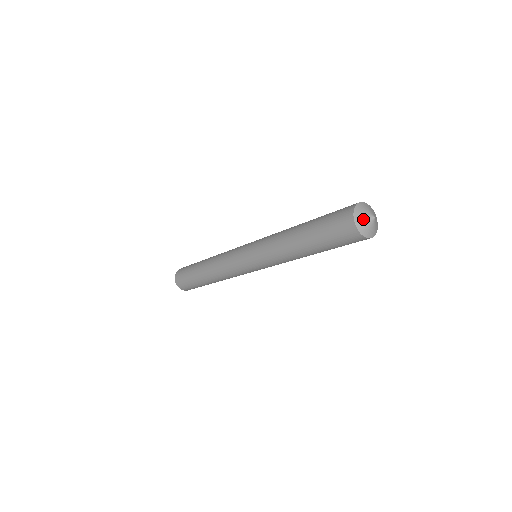
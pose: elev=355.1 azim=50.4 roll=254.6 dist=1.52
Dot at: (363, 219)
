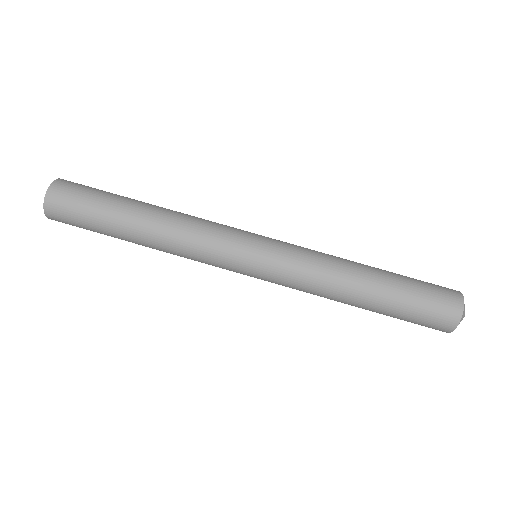
Dot at: occluded
